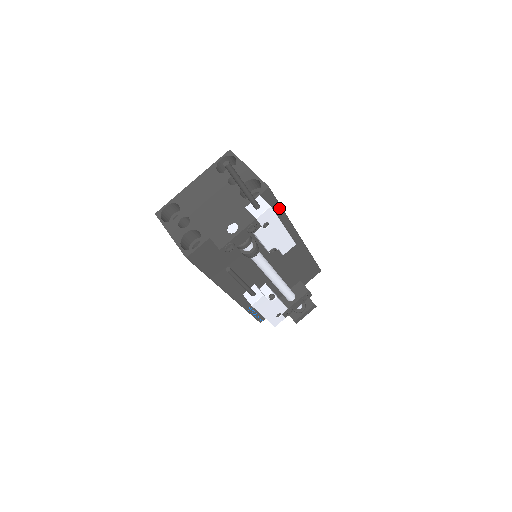
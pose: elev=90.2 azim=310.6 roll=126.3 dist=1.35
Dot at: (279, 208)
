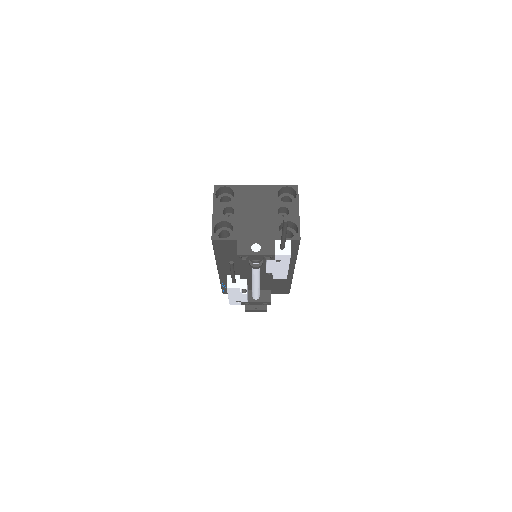
Dot at: (296, 252)
